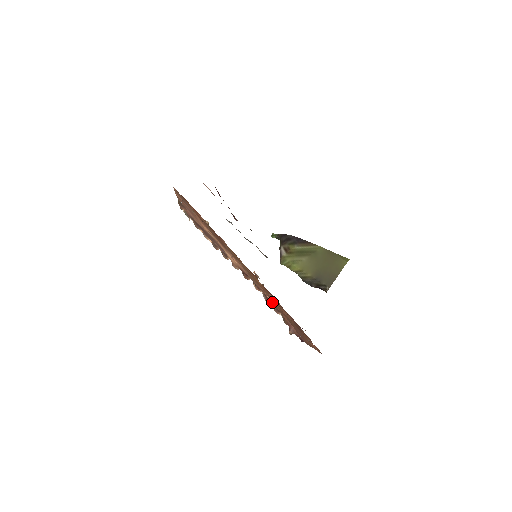
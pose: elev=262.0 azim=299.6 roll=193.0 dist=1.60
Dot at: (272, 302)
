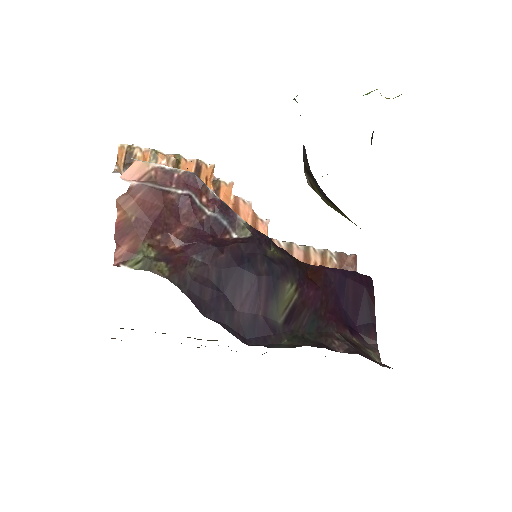
Dot at: occluded
